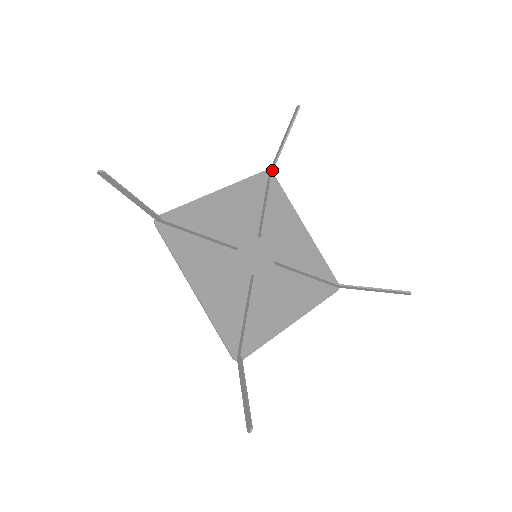
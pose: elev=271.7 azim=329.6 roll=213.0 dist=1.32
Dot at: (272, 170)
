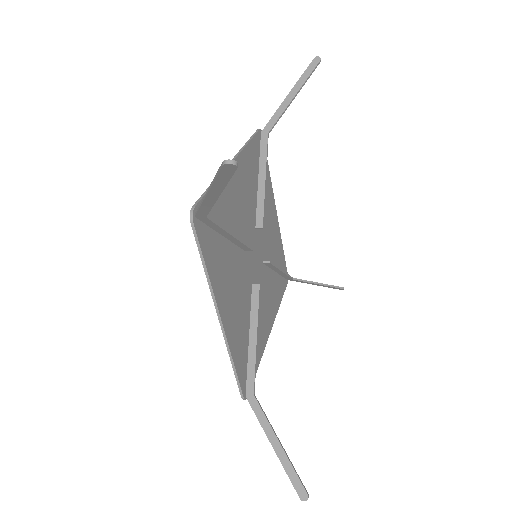
Dot at: (268, 133)
